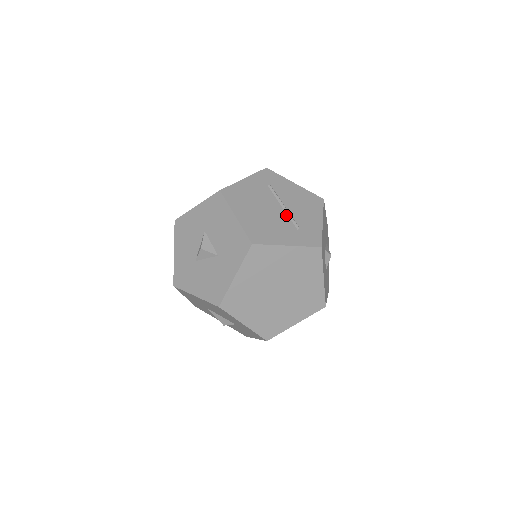
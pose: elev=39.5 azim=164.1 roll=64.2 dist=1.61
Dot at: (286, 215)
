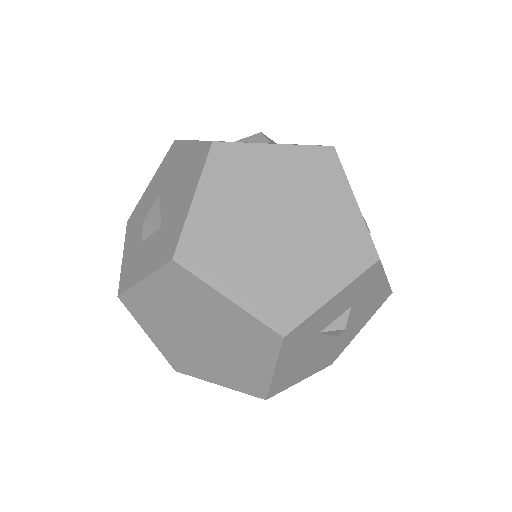
Dot at: occluded
